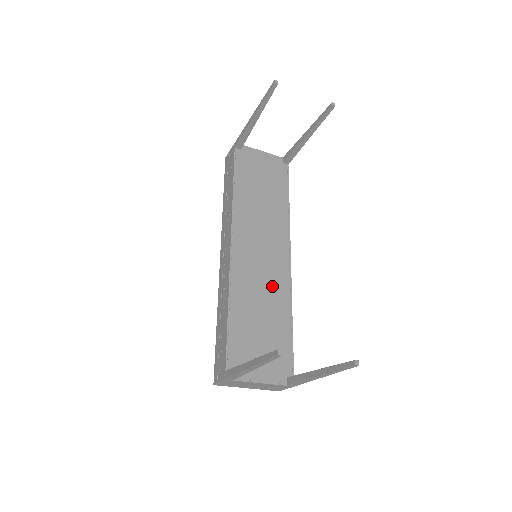
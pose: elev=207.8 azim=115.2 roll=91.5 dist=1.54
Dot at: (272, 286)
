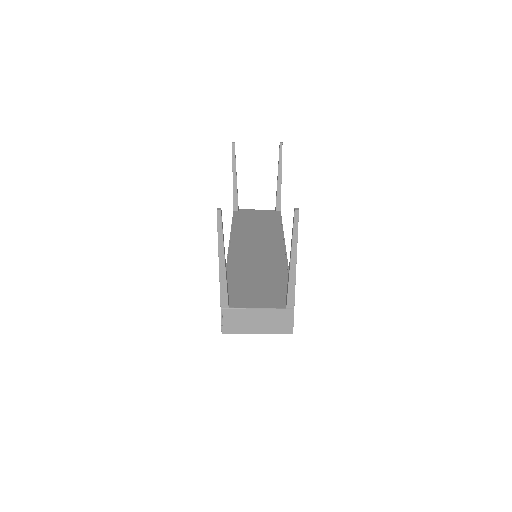
Dot at: (268, 261)
